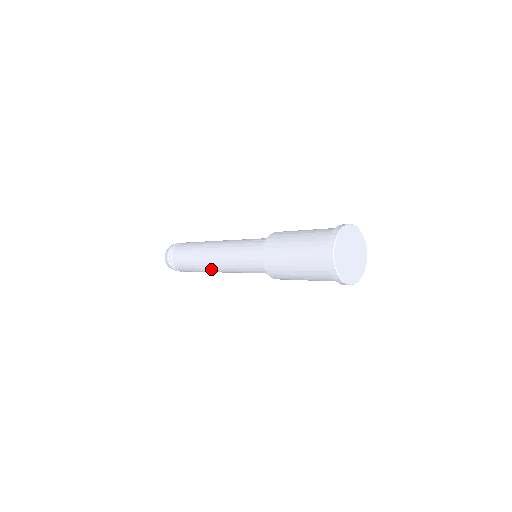
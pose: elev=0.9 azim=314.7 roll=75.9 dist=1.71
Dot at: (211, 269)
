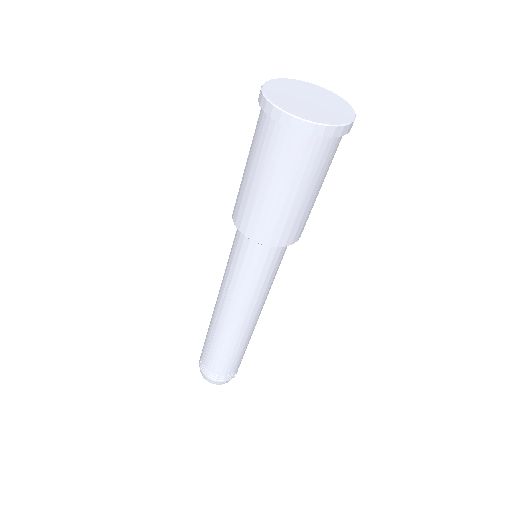
Dot at: (232, 327)
